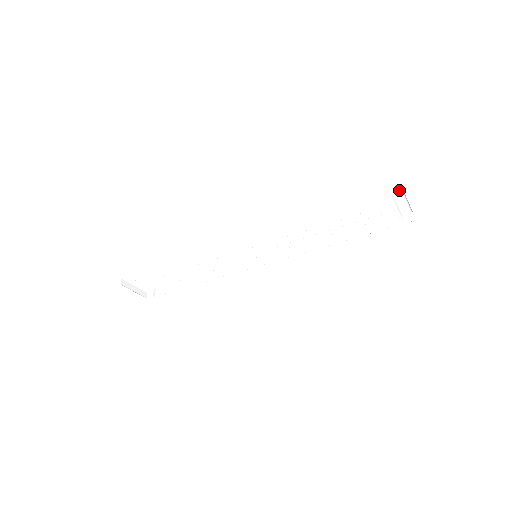
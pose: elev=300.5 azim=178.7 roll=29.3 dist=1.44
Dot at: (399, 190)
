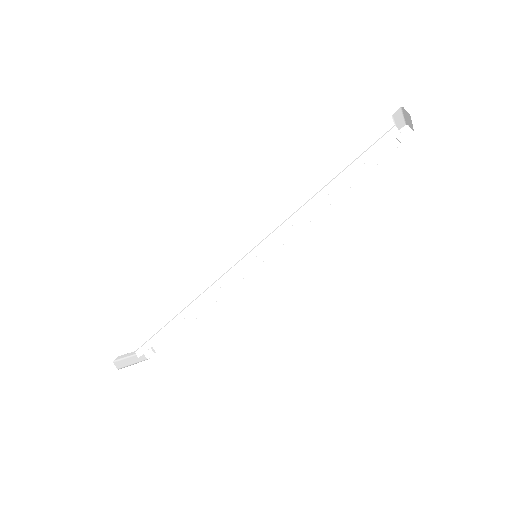
Dot at: (398, 111)
